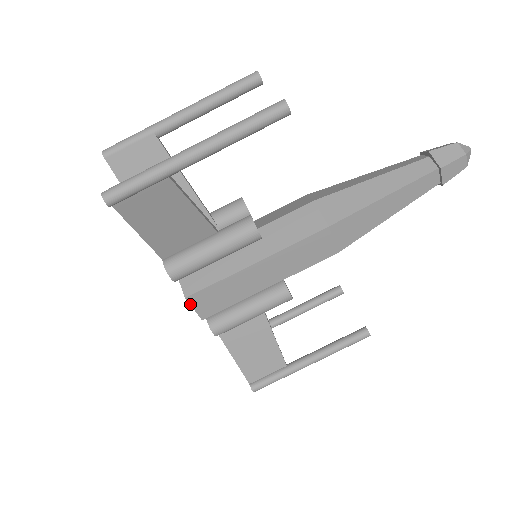
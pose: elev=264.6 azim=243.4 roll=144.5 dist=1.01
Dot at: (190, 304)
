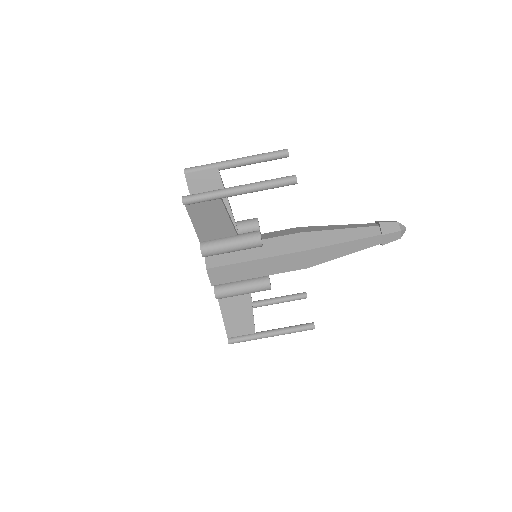
Dot at: (208, 273)
